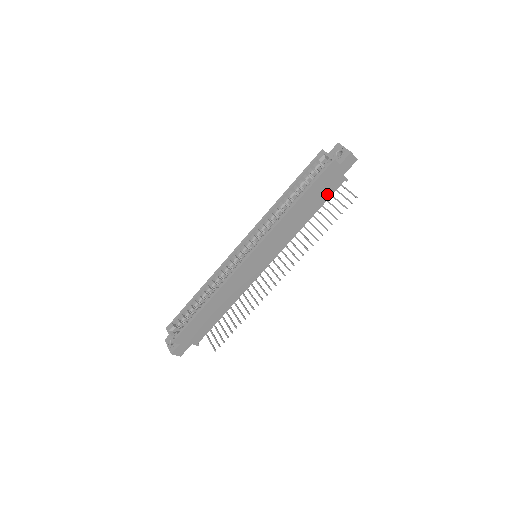
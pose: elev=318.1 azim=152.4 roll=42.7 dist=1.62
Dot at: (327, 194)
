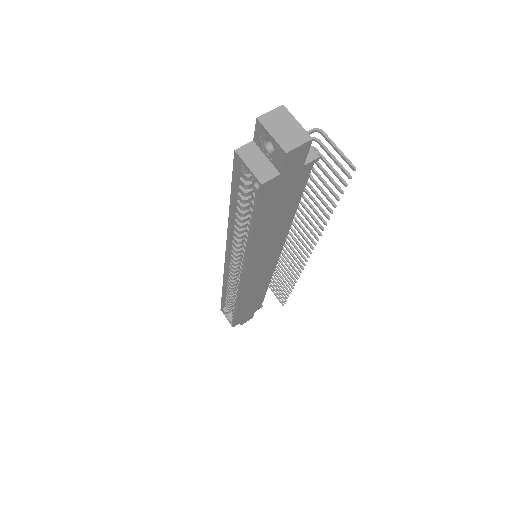
Dot at: (295, 192)
